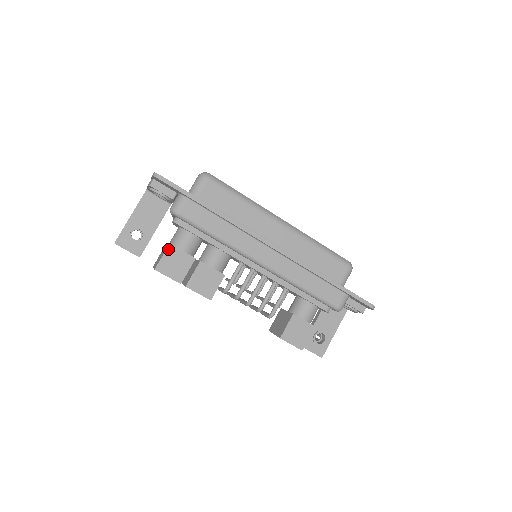
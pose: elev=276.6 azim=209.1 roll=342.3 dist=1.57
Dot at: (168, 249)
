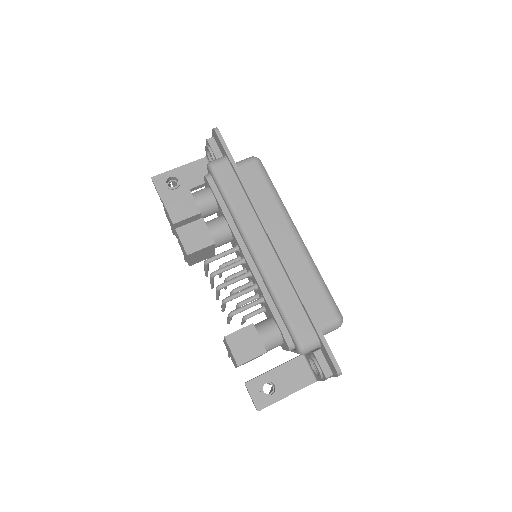
Dot at: (184, 191)
